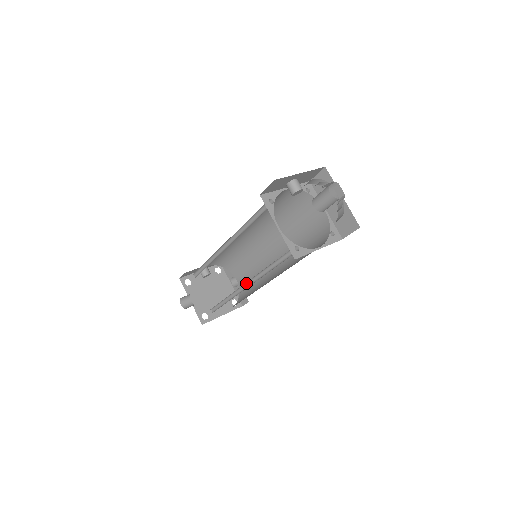
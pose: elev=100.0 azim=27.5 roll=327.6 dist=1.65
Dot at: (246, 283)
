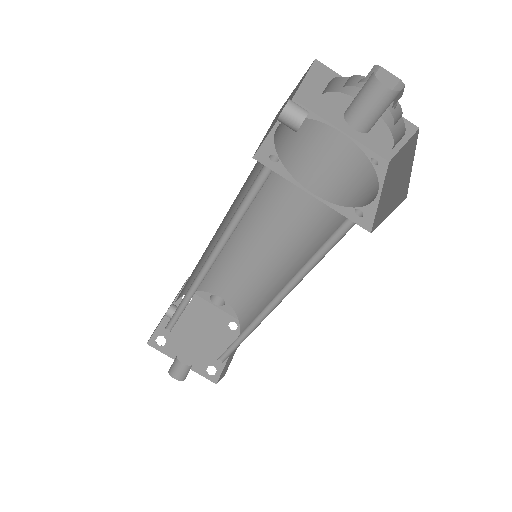
Dot at: occluded
